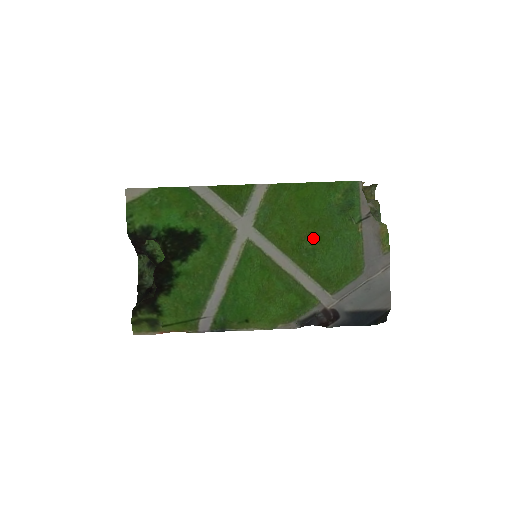
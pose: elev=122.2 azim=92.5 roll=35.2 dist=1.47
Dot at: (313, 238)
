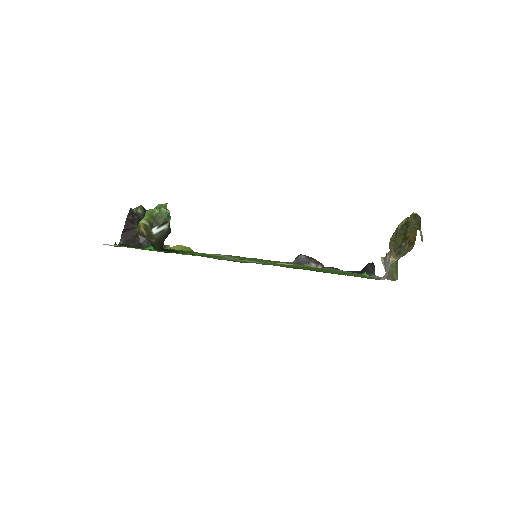
Dot at: (316, 269)
